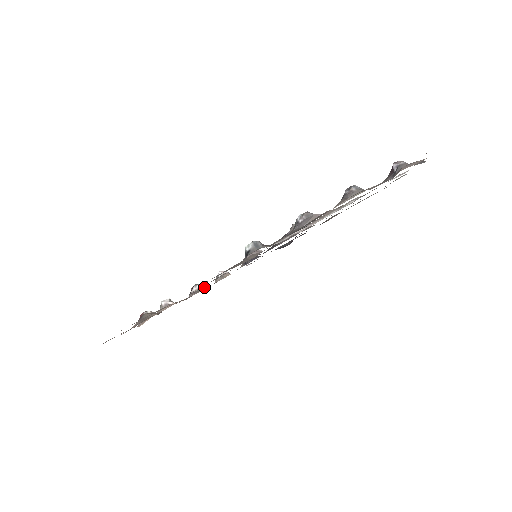
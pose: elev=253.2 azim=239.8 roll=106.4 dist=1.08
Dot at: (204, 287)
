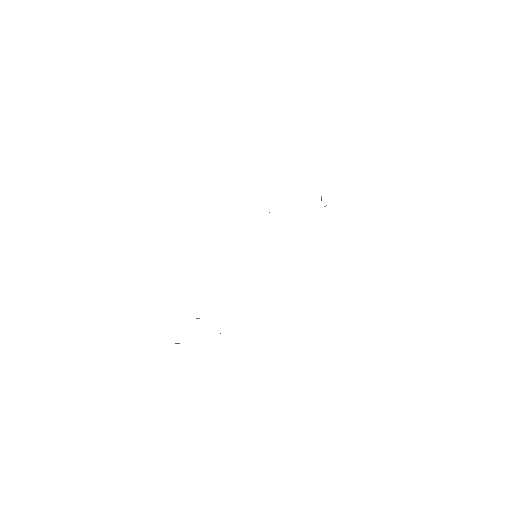
Dot at: occluded
